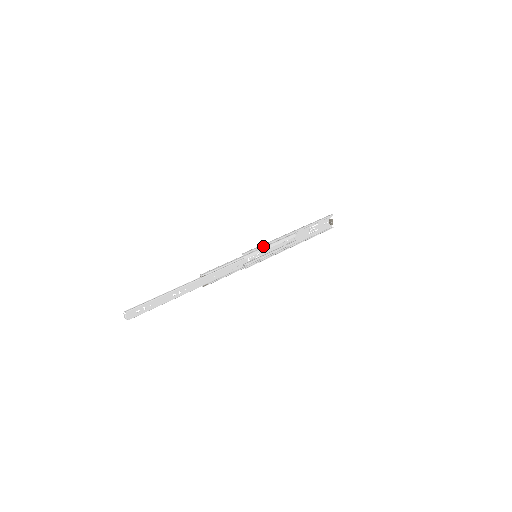
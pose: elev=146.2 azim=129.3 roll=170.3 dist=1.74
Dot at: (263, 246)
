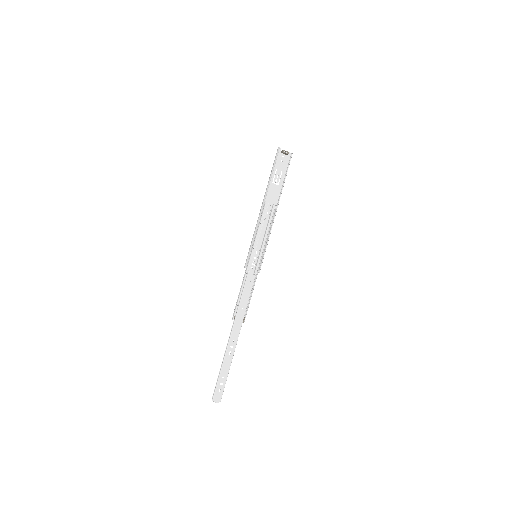
Dot at: (252, 244)
